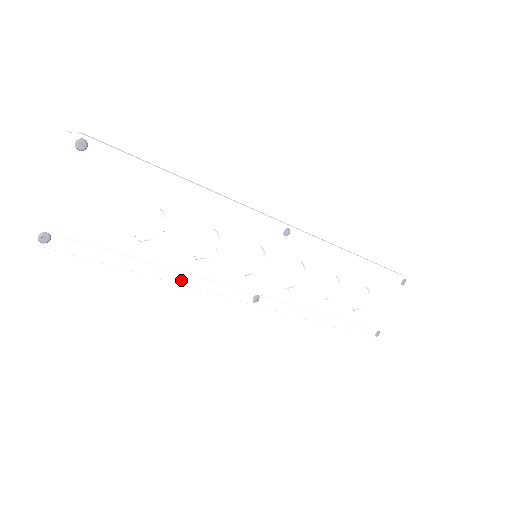
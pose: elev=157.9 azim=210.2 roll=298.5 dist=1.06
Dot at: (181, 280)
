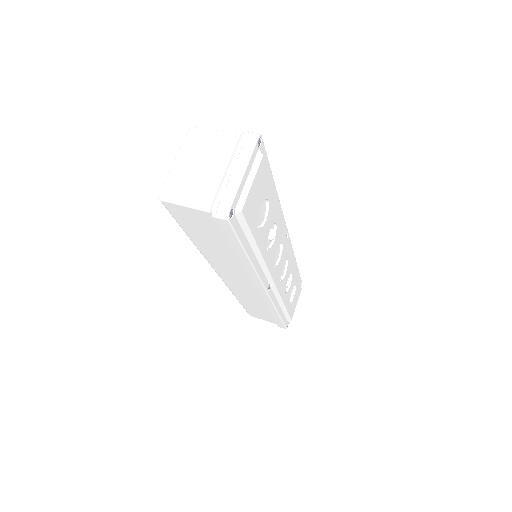
Dot at: (256, 265)
